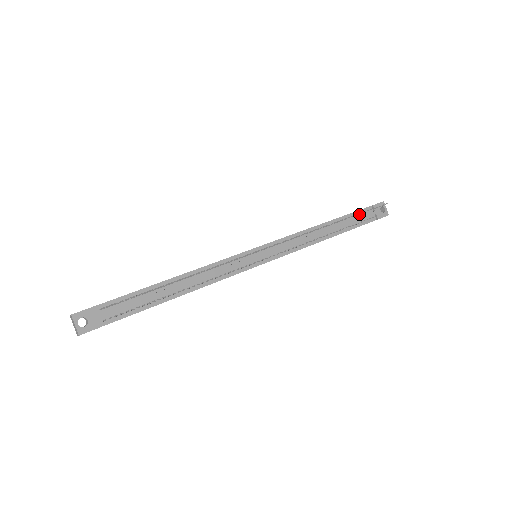
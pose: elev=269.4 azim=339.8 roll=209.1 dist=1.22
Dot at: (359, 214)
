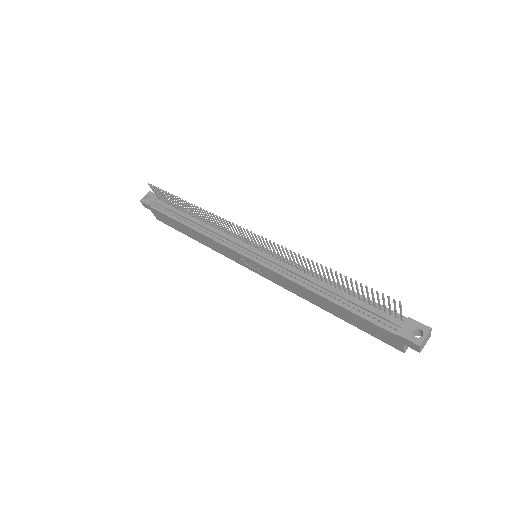
Dot at: (381, 310)
